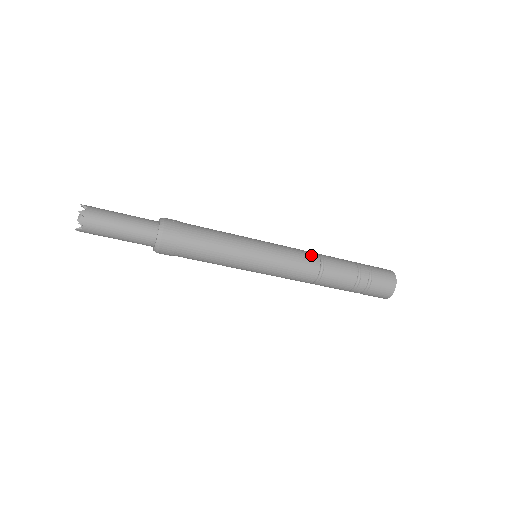
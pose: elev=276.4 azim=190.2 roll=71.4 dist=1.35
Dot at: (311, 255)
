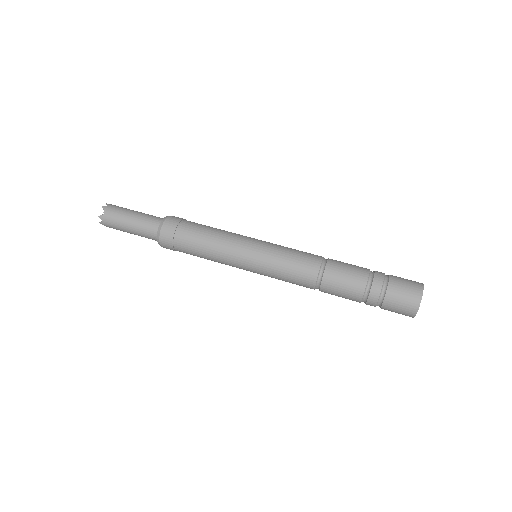
Dot at: occluded
